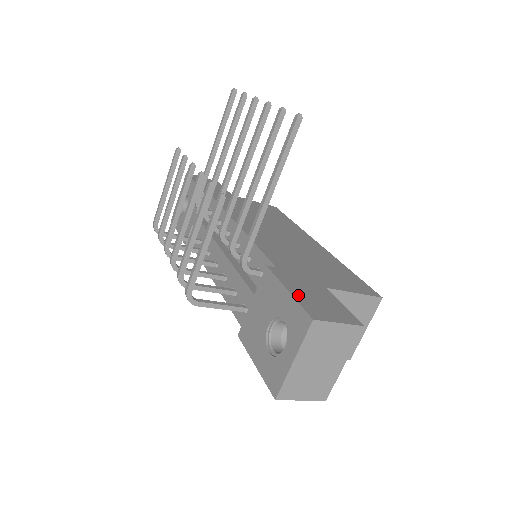
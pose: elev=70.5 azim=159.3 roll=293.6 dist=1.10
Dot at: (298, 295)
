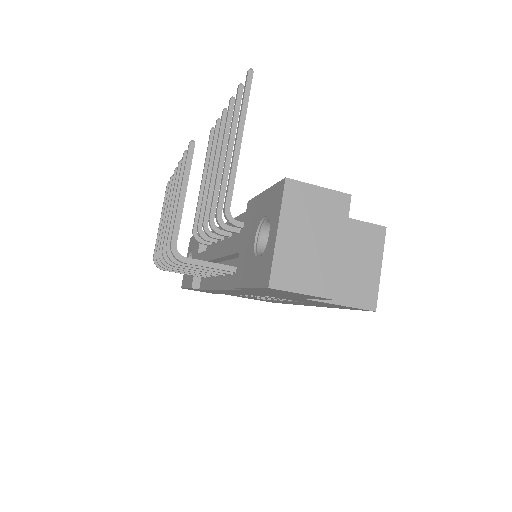
Dot at: occluded
